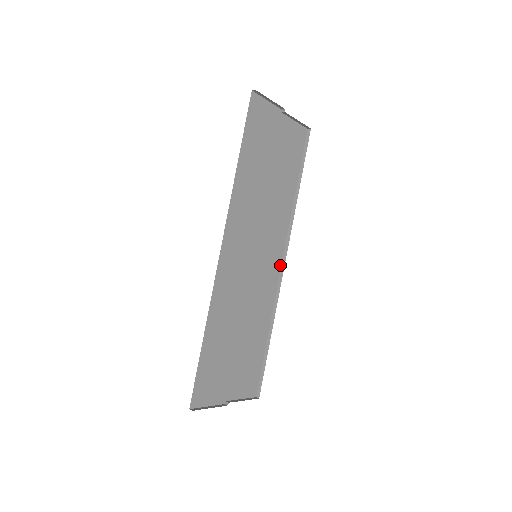
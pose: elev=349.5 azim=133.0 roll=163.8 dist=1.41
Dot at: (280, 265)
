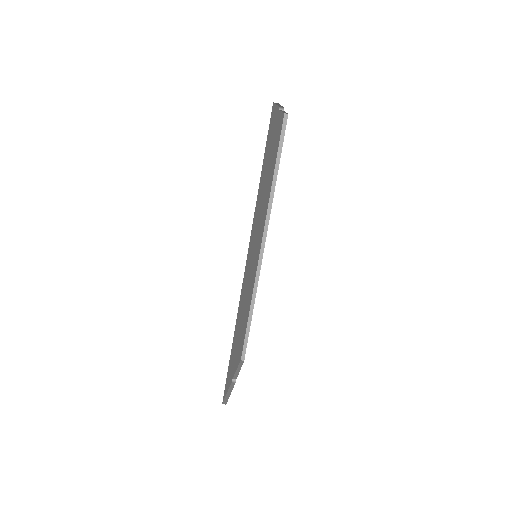
Dot at: (260, 250)
